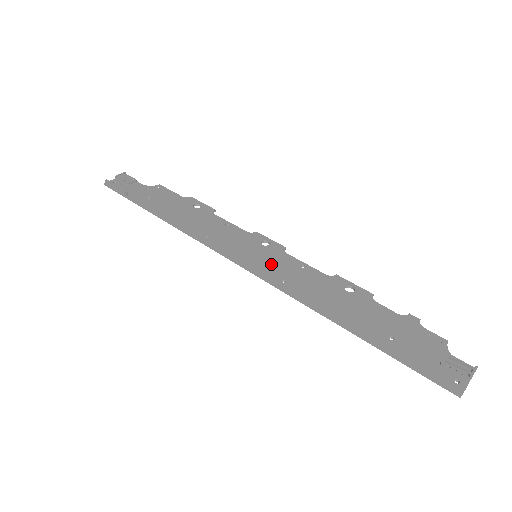
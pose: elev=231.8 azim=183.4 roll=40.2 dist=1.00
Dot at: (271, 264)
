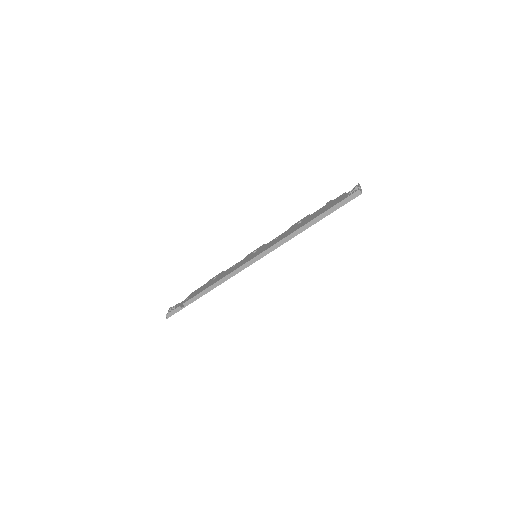
Dot at: occluded
